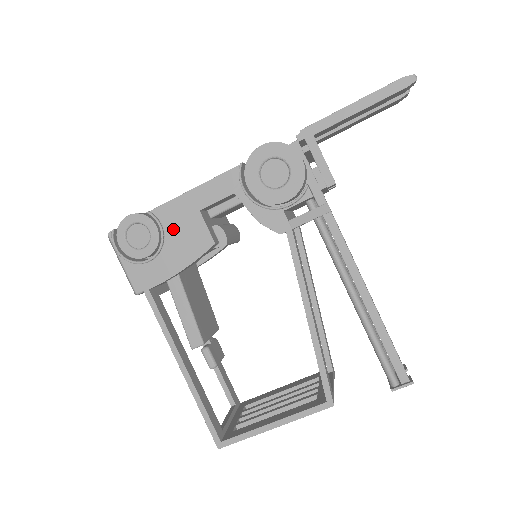
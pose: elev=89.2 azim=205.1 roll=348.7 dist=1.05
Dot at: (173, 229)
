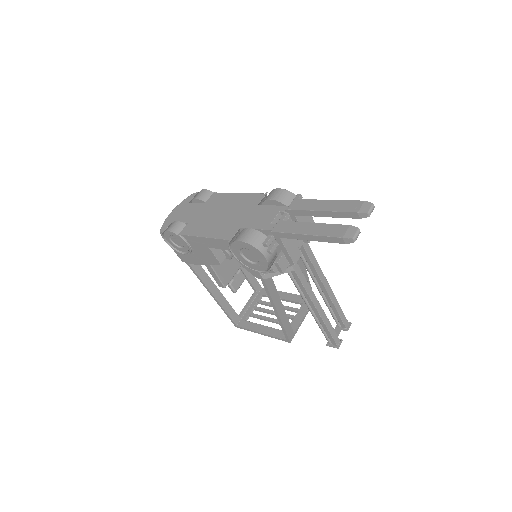
Dot at: (195, 248)
